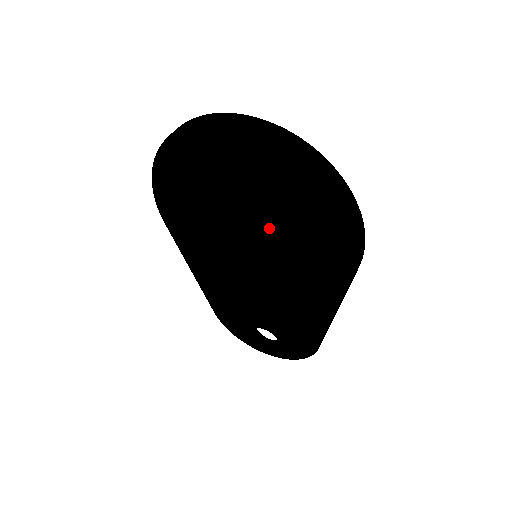
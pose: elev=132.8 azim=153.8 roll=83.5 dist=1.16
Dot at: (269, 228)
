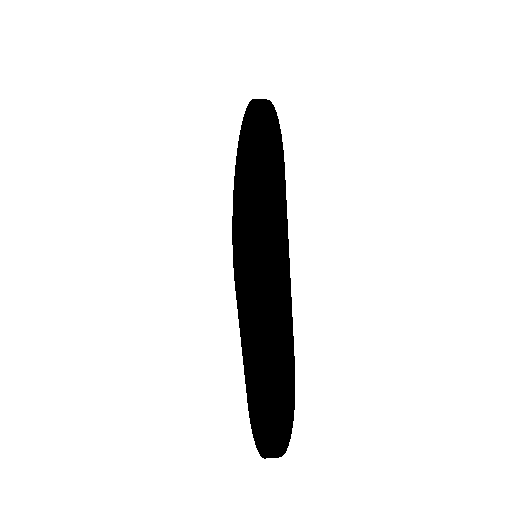
Dot at: (250, 199)
